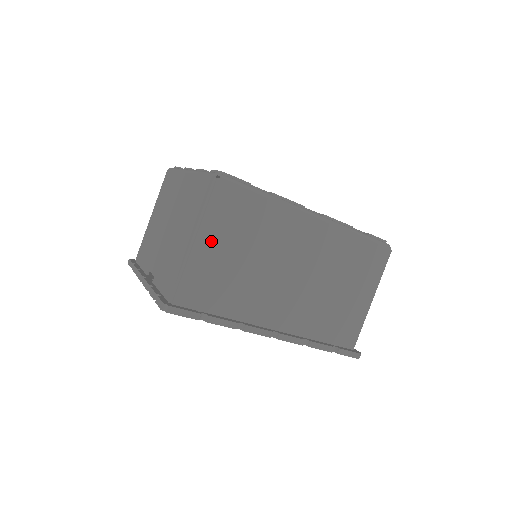
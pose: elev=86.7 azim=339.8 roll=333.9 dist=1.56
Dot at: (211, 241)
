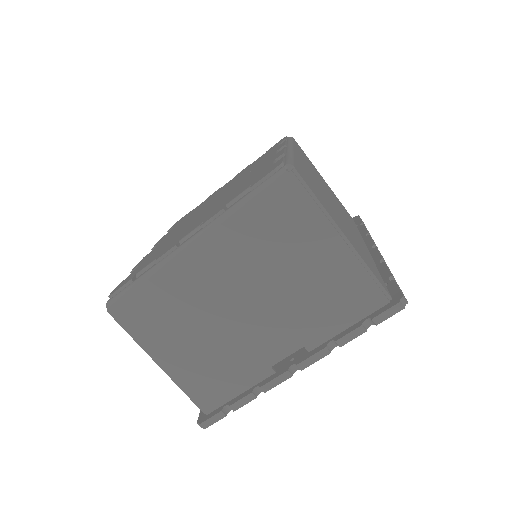
Dot at: (339, 225)
